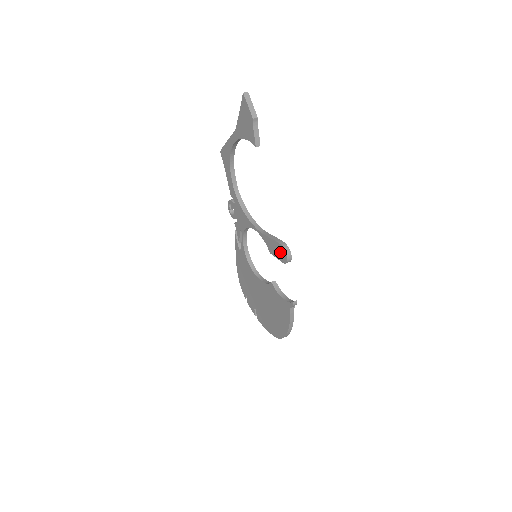
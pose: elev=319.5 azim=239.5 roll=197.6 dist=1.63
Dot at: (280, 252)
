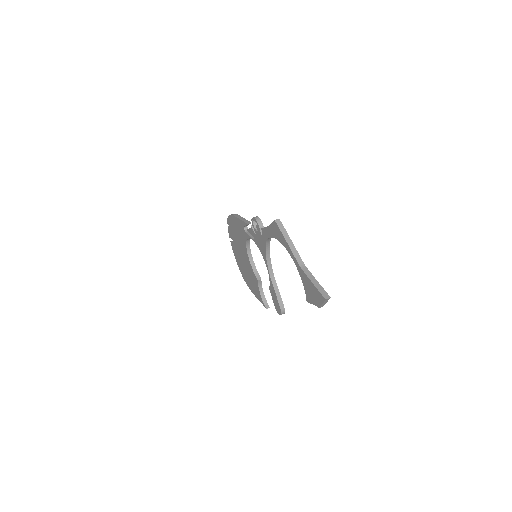
Dot at: (277, 306)
